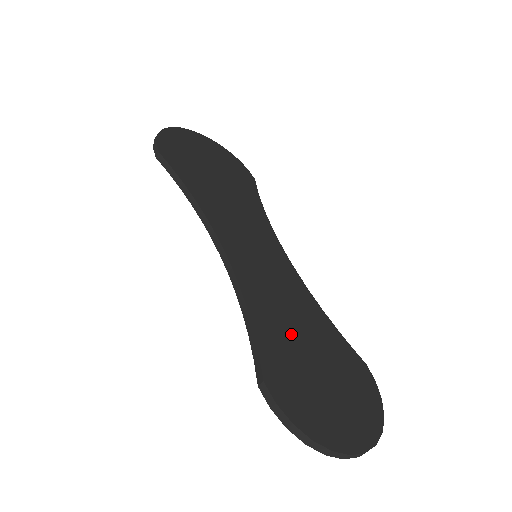
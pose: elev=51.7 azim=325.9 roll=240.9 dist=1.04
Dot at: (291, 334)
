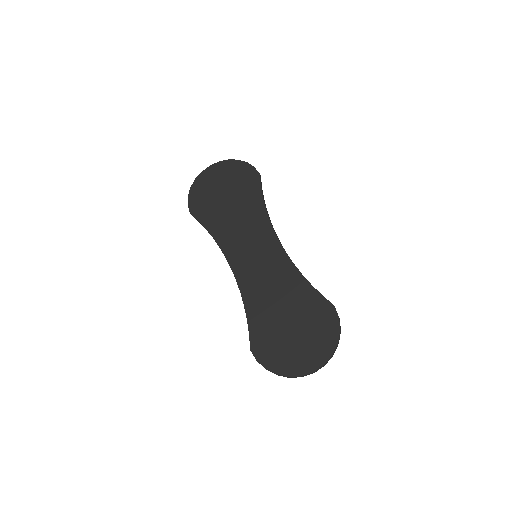
Dot at: (273, 310)
